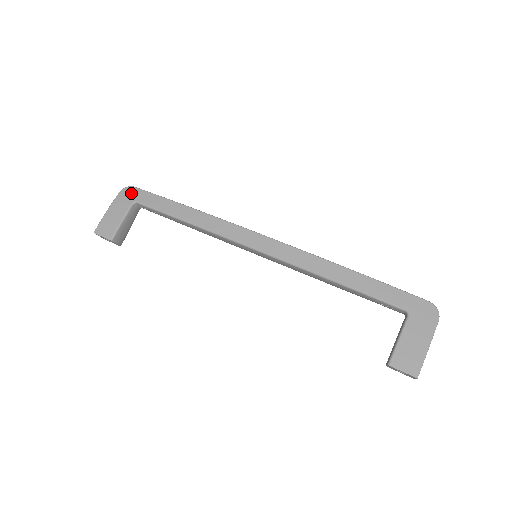
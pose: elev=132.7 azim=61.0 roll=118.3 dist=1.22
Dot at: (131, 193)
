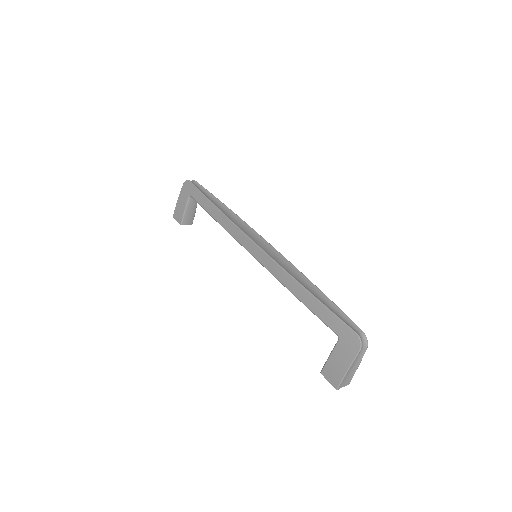
Dot at: (188, 187)
